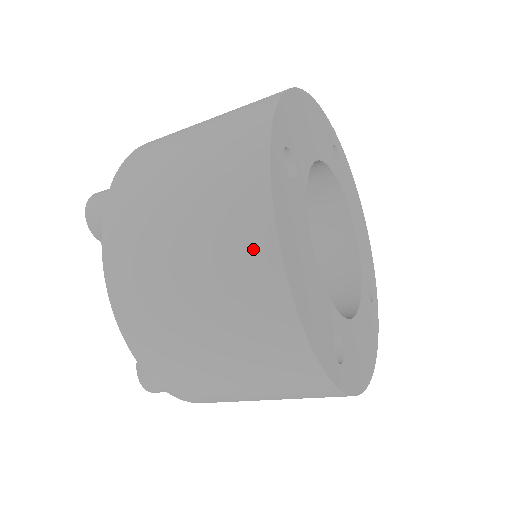
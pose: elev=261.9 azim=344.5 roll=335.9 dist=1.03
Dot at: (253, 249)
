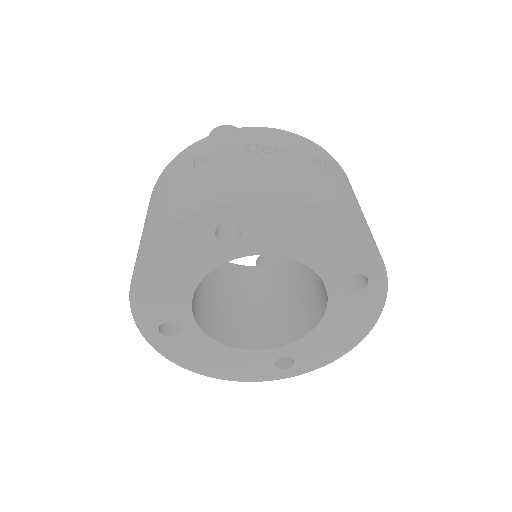
Dot at: occluded
